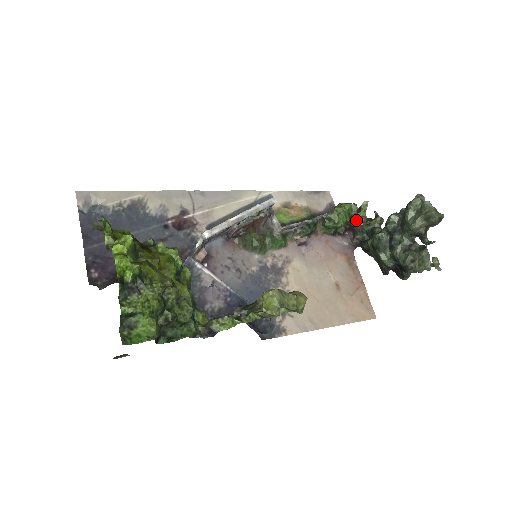
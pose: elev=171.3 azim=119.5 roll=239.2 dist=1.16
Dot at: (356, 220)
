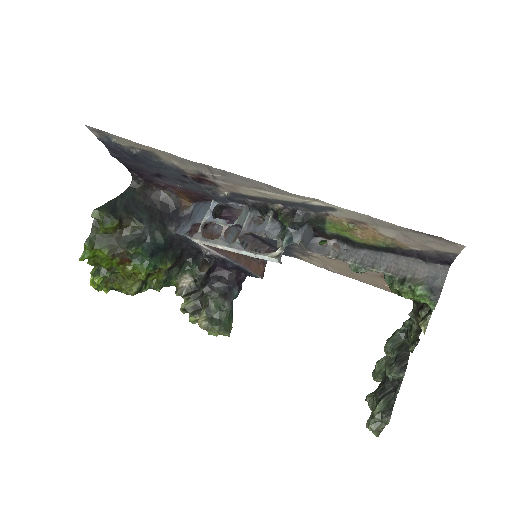
Dot at: (415, 309)
